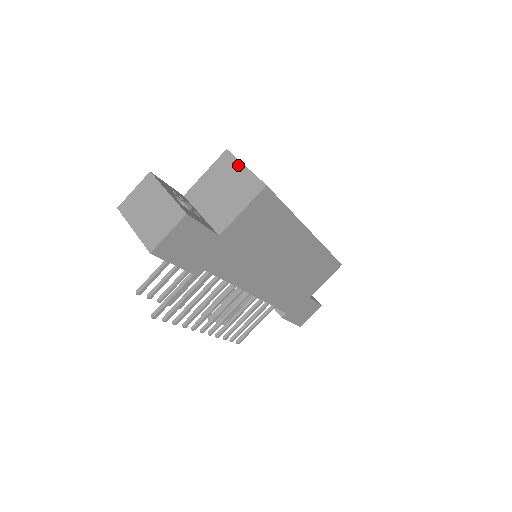
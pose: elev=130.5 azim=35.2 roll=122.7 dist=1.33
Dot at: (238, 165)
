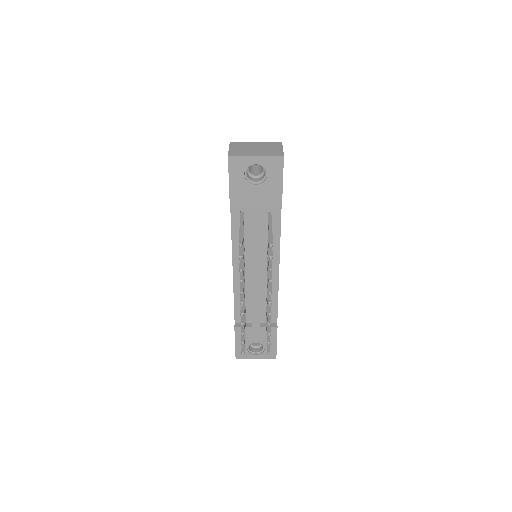
Dot at: occluded
